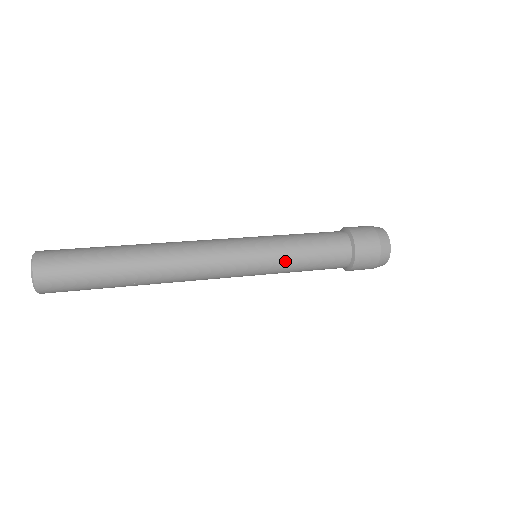
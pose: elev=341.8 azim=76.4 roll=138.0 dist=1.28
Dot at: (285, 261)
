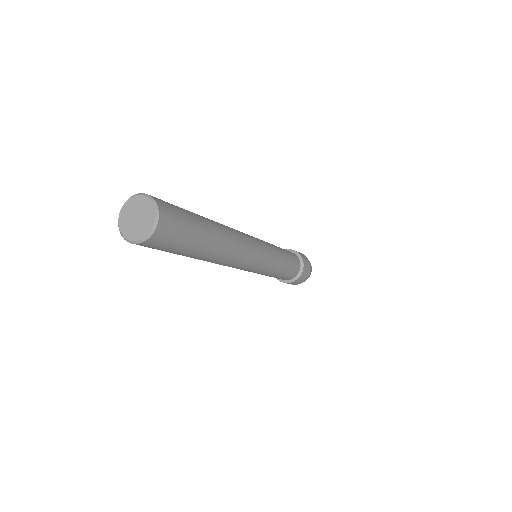
Dot at: (276, 269)
